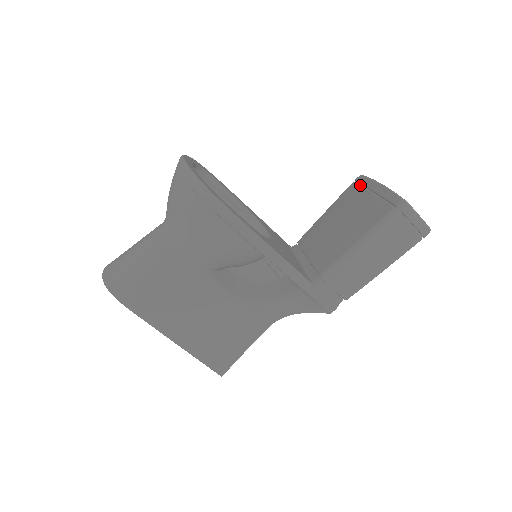
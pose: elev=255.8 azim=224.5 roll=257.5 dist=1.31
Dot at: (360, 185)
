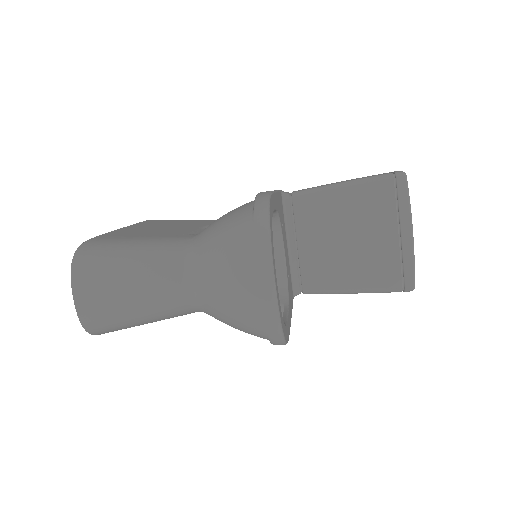
Dot at: (396, 200)
